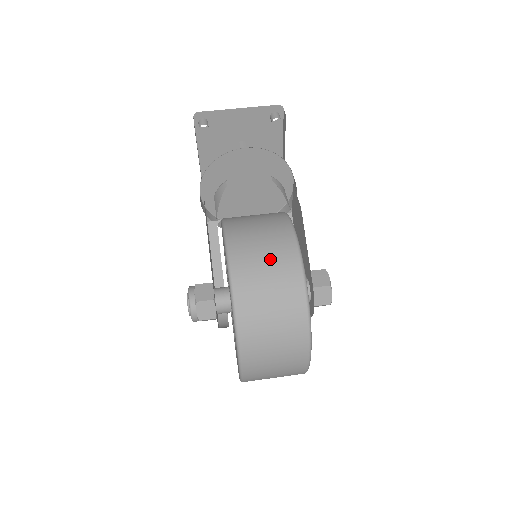
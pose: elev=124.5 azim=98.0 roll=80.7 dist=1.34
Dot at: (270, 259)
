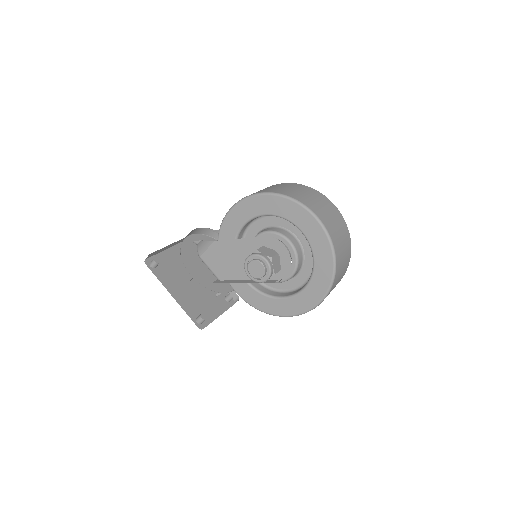
Dot at: occluded
